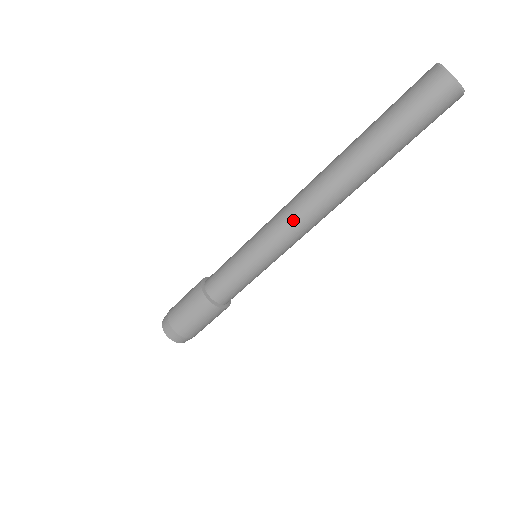
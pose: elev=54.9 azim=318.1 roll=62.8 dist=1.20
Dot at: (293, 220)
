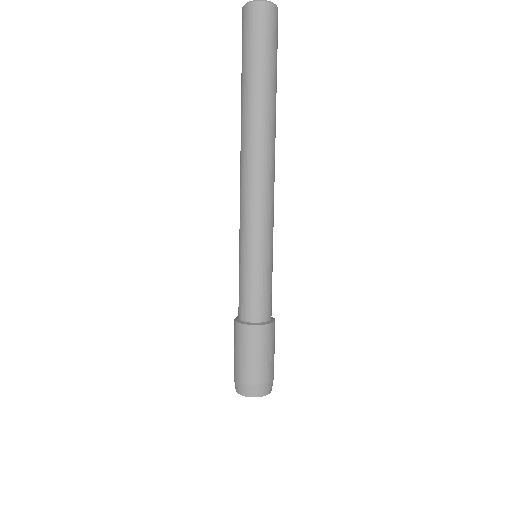
Dot at: (254, 194)
